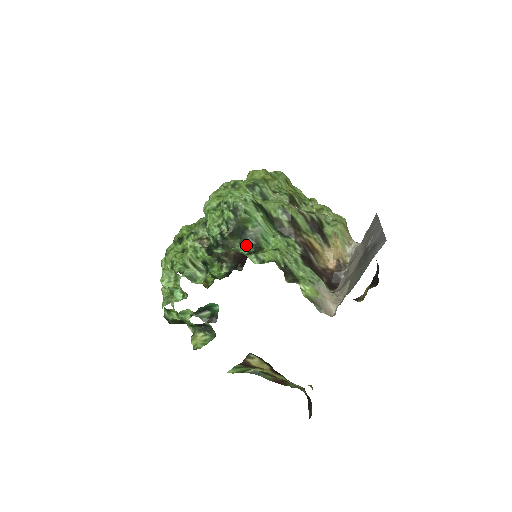
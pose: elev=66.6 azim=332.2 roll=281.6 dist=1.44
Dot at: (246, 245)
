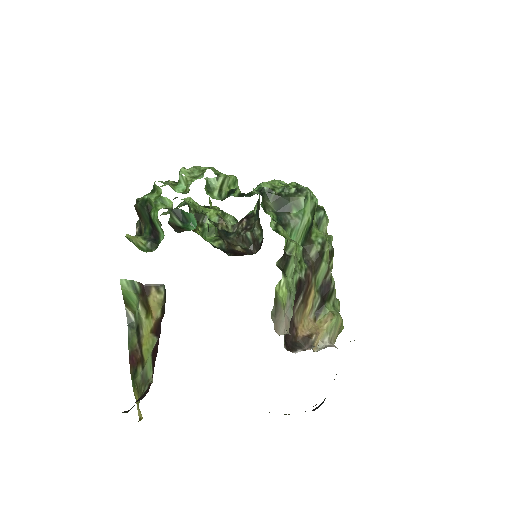
Dot at: (277, 216)
